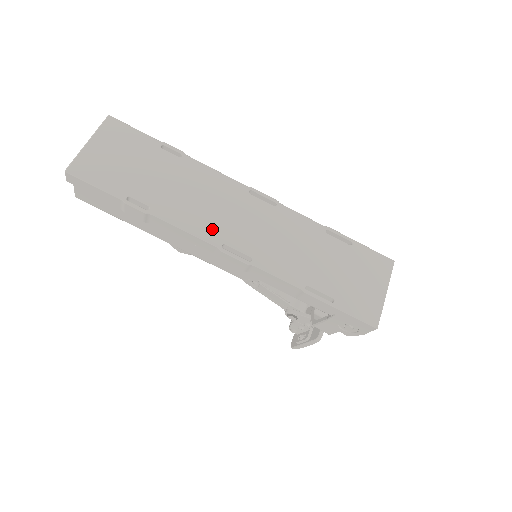
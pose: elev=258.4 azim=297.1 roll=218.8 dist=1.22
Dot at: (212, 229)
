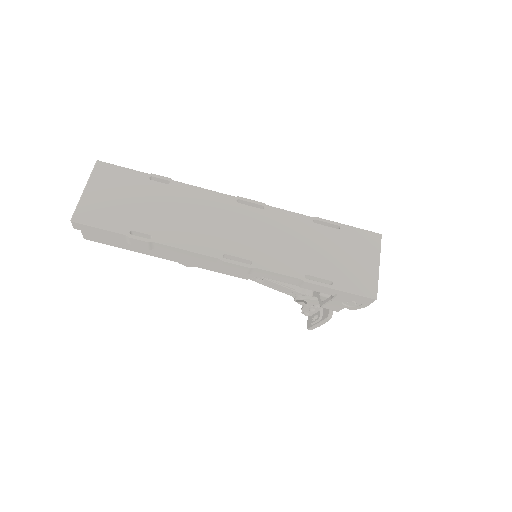
Dot at: (211, 243)
